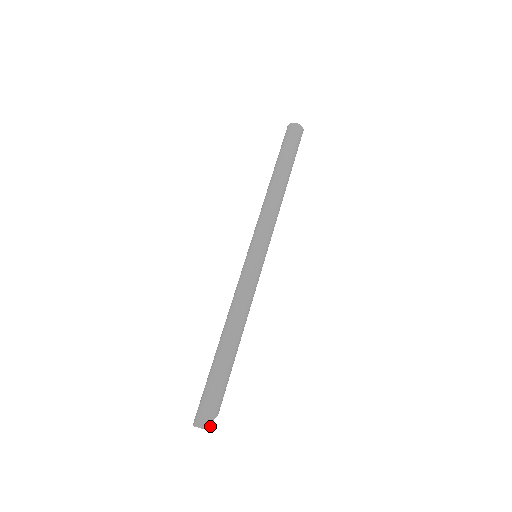
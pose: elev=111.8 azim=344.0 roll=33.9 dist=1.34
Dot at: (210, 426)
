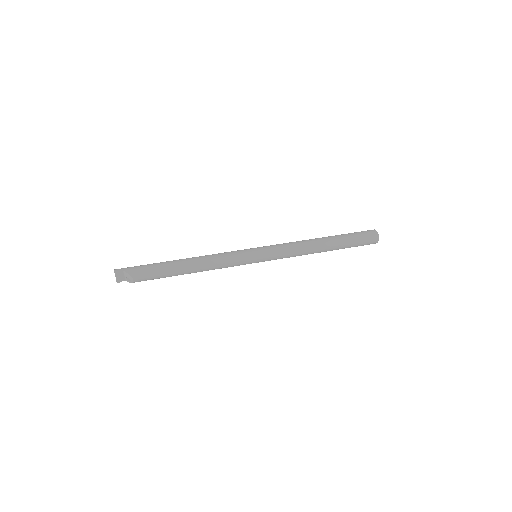
Dot at: (118, 270)
